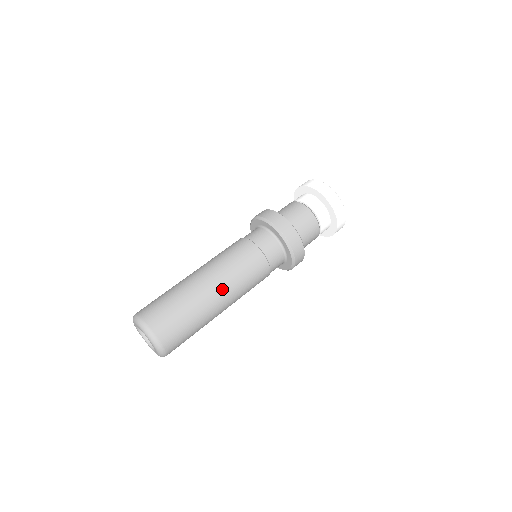
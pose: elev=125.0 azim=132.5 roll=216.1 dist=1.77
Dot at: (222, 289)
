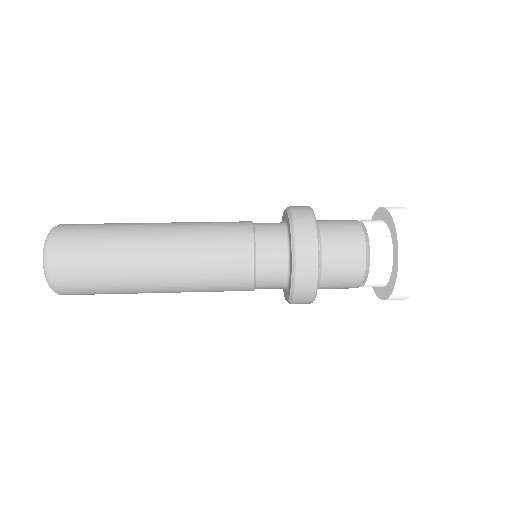
Dot at: (168, 253)
